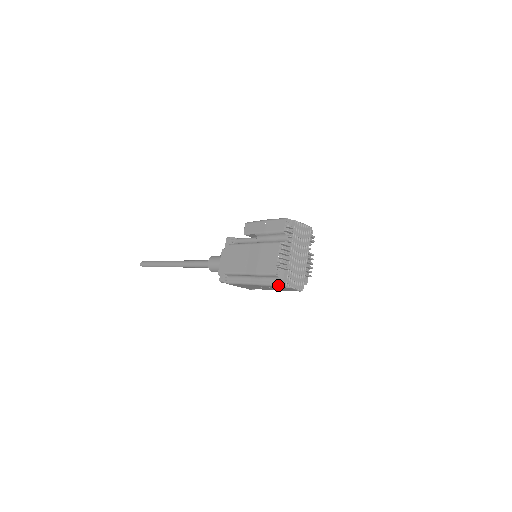
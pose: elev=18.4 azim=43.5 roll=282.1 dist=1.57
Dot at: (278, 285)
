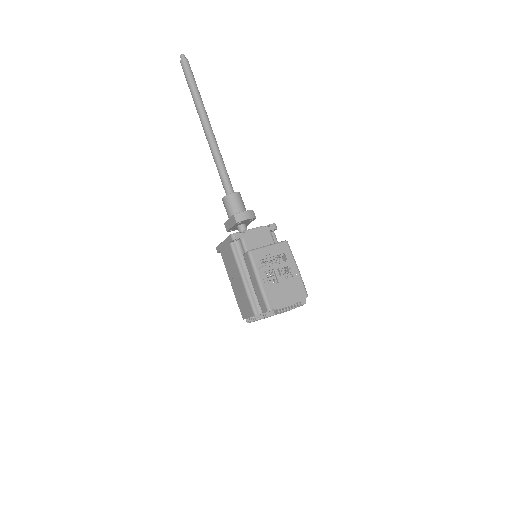
Dot at: occluded
